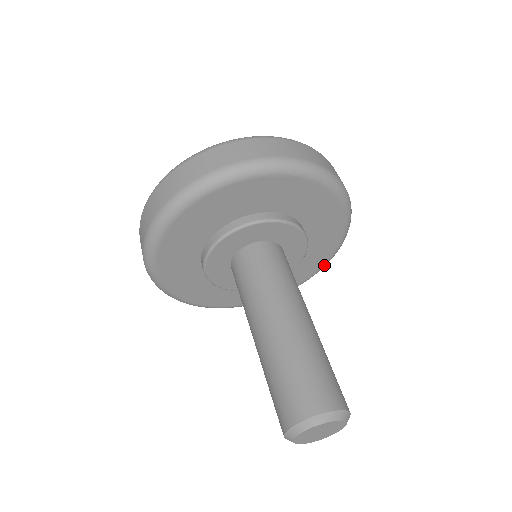
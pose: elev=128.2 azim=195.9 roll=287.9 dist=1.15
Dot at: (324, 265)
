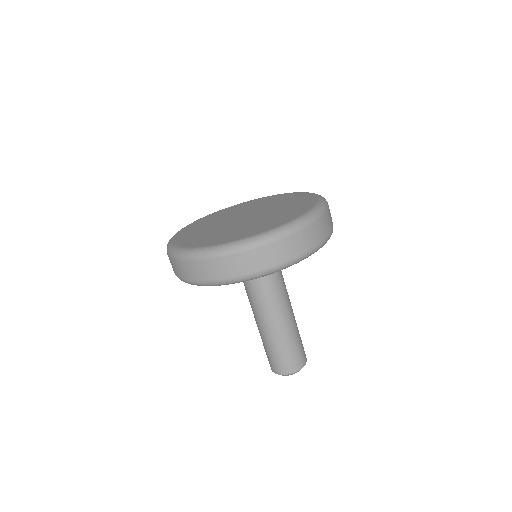
Dot at: occluded
